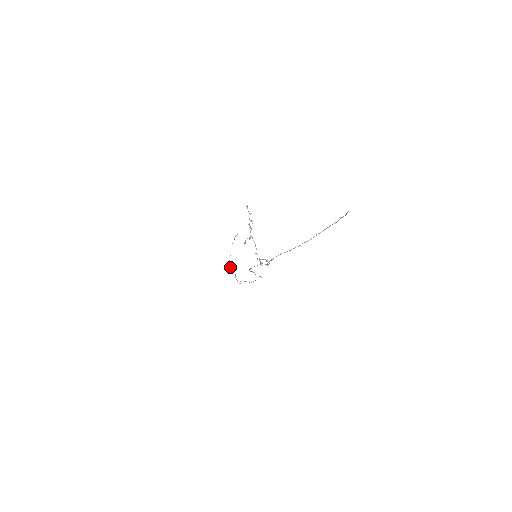
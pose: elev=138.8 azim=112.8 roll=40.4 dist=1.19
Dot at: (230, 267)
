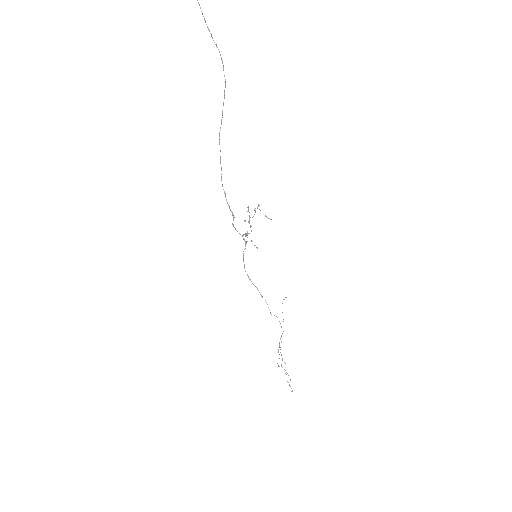
Dot at: (278, 352)
